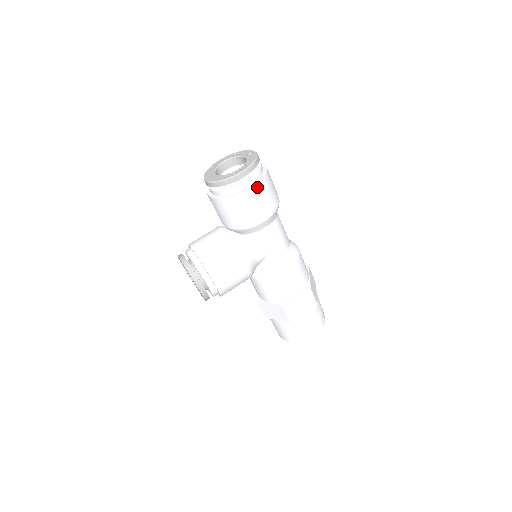
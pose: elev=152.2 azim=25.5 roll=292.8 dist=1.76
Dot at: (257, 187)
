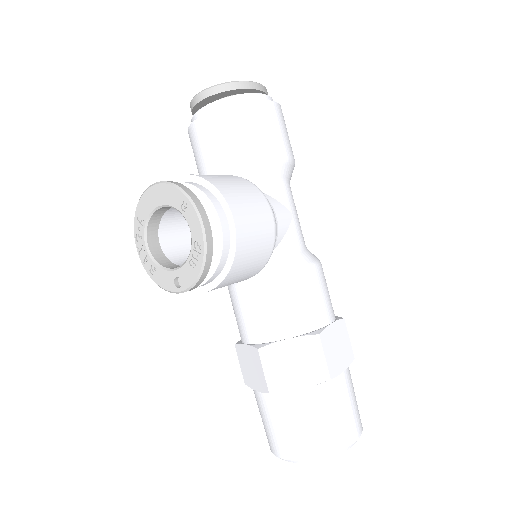
Dot at: (279, 108)
